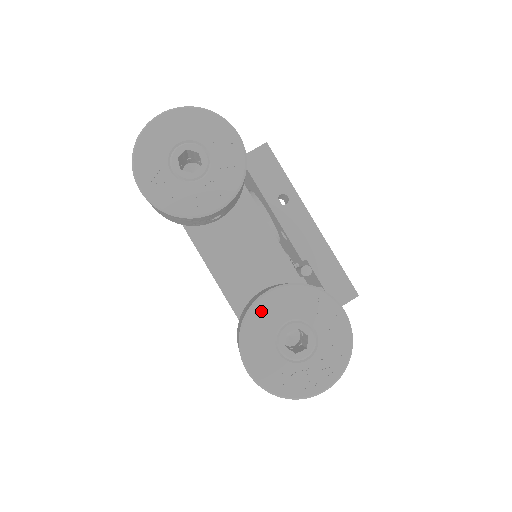
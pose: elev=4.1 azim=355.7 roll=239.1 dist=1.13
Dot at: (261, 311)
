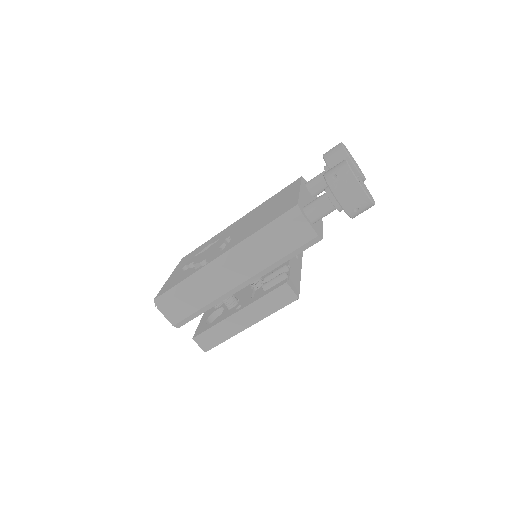
Dot at: occluded
